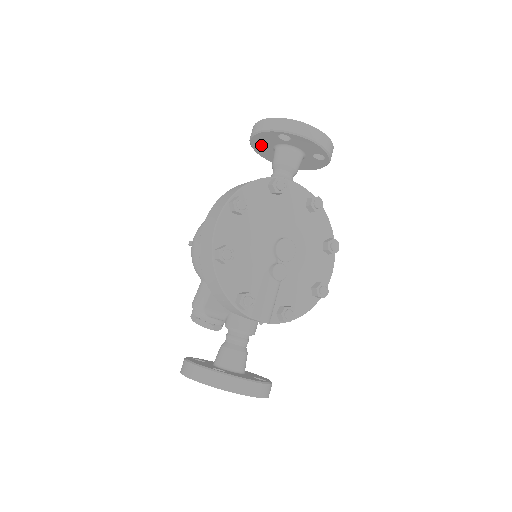
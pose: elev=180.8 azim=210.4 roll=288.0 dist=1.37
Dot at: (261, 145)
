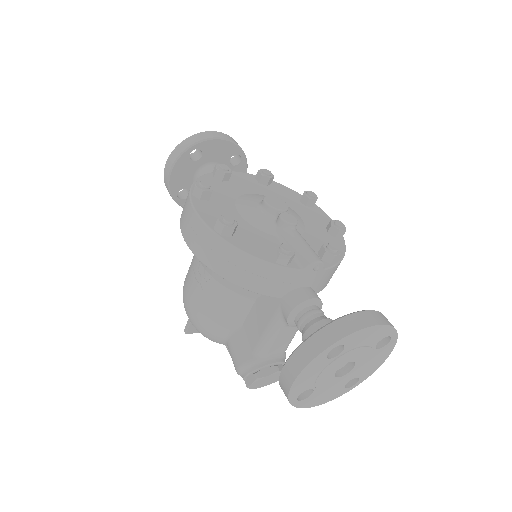
Dot at: occluded
